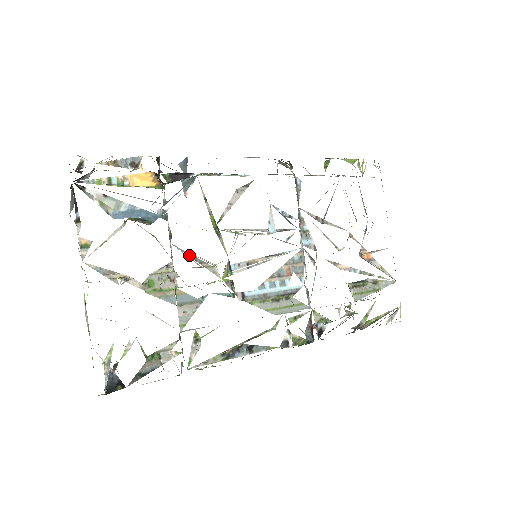
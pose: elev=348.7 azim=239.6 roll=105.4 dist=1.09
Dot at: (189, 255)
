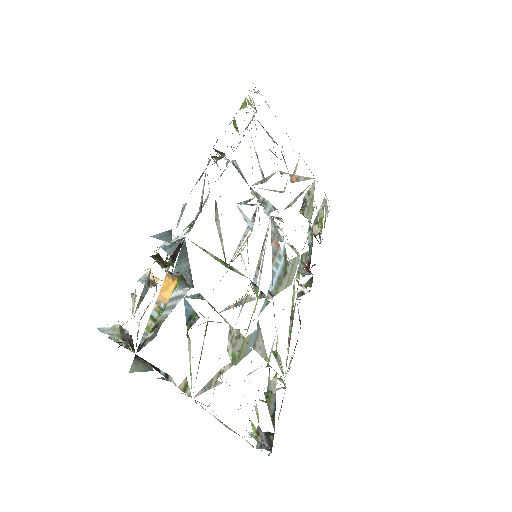
Dot at: (232, 307)
